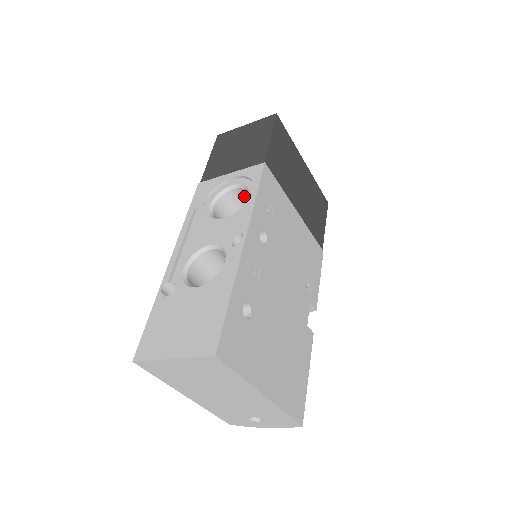
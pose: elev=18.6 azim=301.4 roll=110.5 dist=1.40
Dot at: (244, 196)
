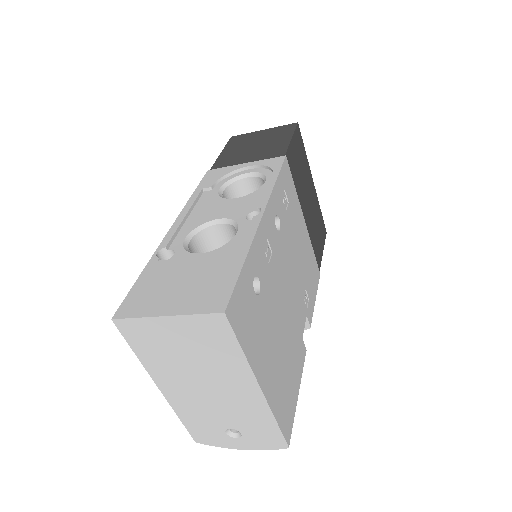
Dot at: (257, 187)
